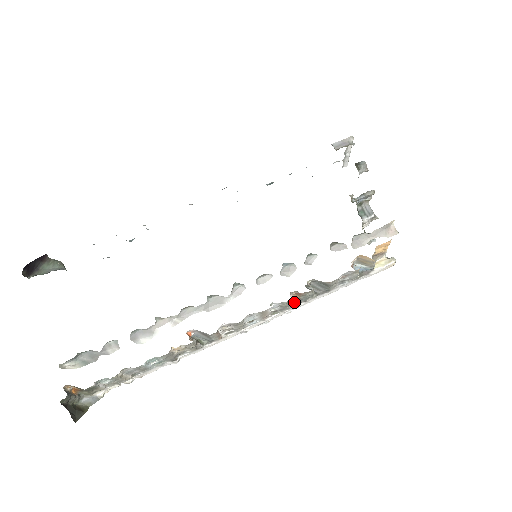
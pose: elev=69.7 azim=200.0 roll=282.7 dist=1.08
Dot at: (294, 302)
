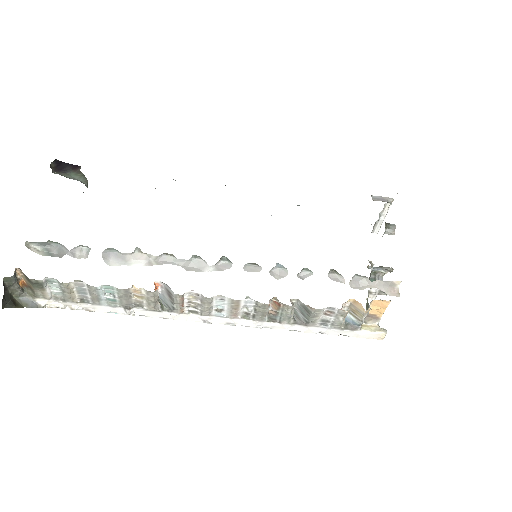
Dot at: (269, 316)
